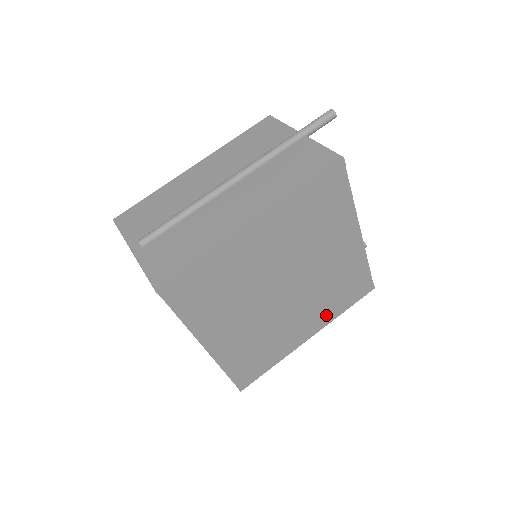
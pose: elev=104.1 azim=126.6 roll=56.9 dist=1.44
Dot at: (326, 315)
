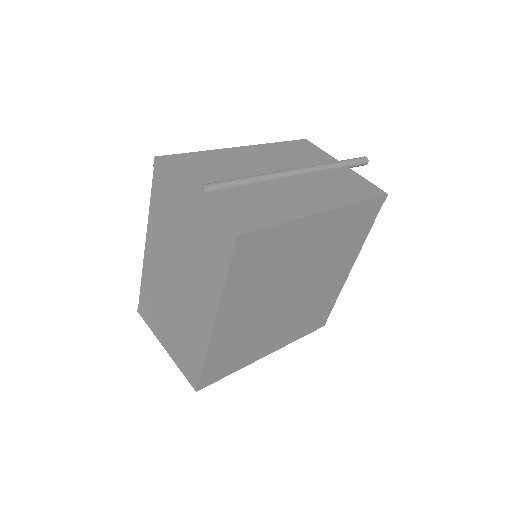
Dot at: (290, 336)
